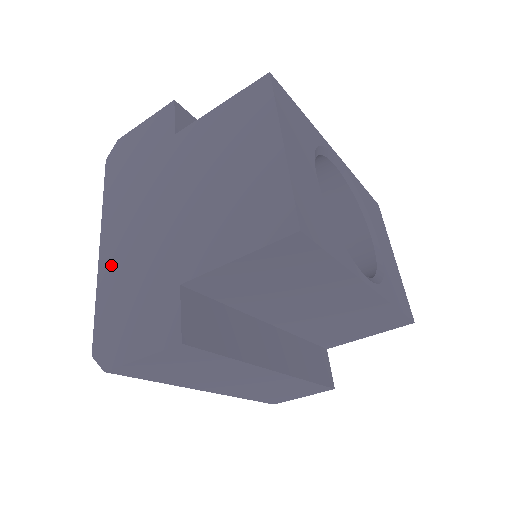
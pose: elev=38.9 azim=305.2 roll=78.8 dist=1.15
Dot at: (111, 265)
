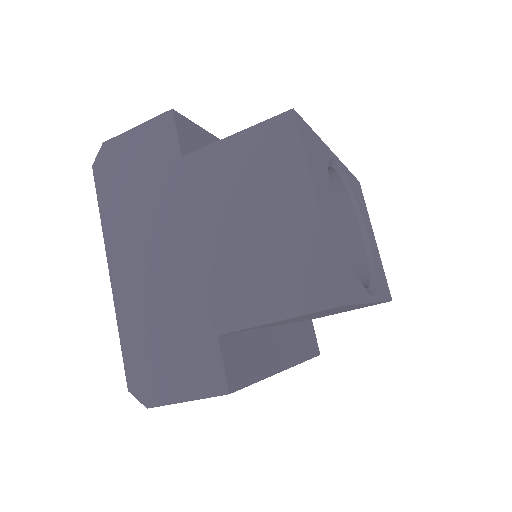
Dot at: (130, 299)
